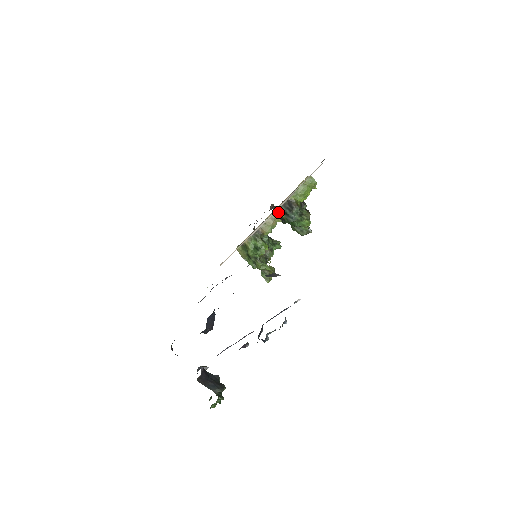
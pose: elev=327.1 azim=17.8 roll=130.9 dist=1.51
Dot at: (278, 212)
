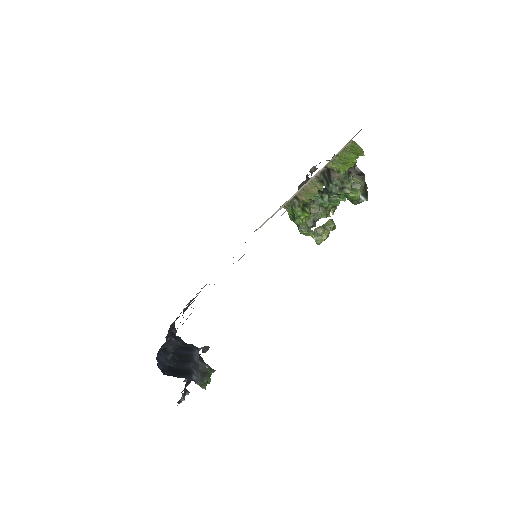
Dot at: (317, 180)
